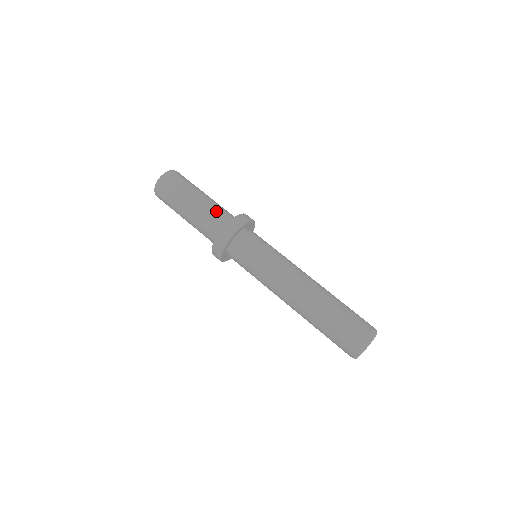
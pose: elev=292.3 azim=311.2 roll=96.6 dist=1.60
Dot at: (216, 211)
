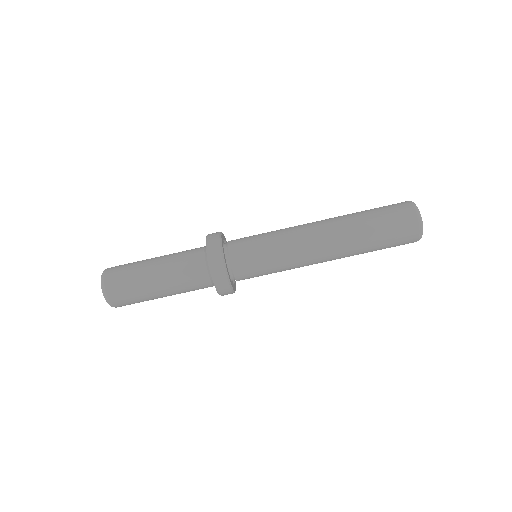
Dot at: (187, 279)
